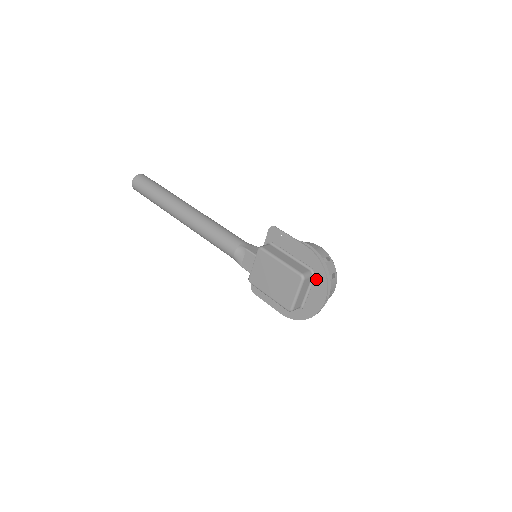
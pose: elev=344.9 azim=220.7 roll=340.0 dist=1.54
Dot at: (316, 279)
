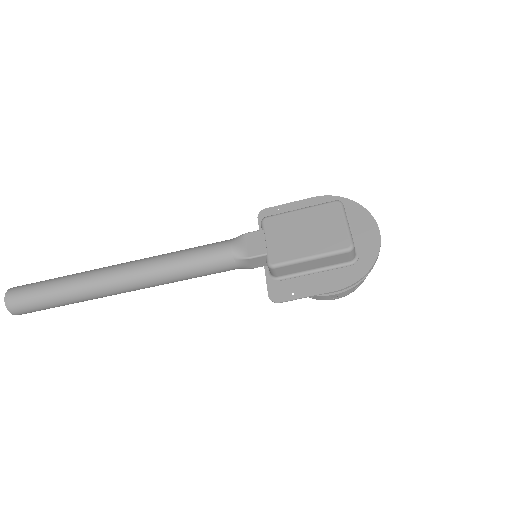
Dot at: (350, 215)
